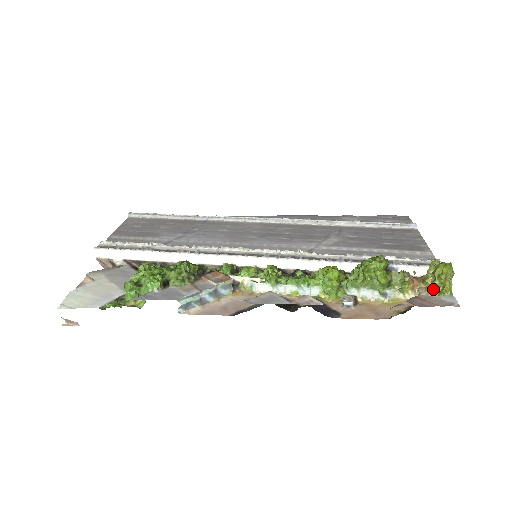
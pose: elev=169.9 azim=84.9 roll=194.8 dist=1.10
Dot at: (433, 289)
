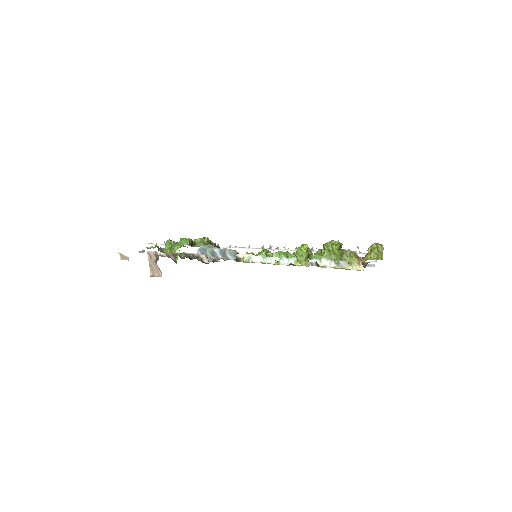
Dot at: (370, 259)
